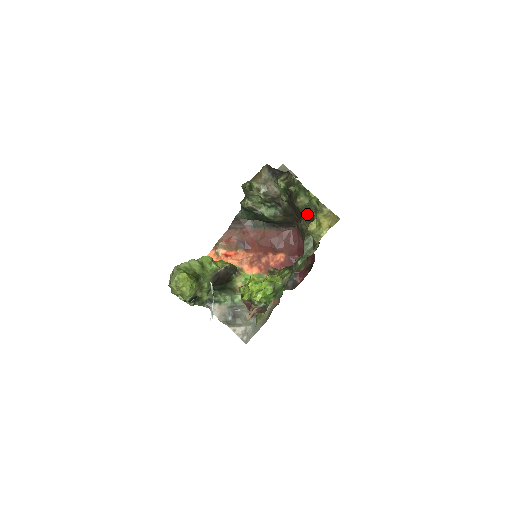
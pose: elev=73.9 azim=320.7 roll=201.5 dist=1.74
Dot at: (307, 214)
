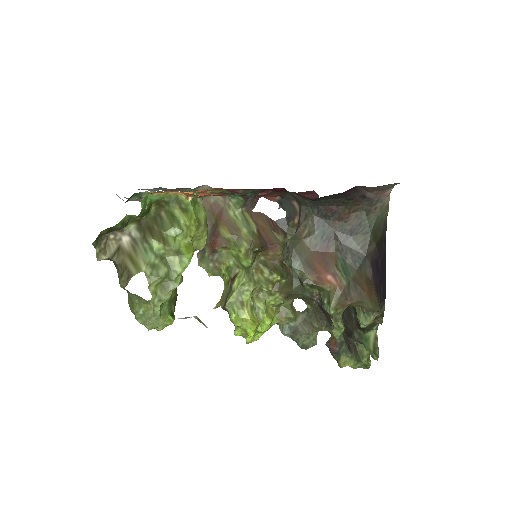
Dot at: occluded
